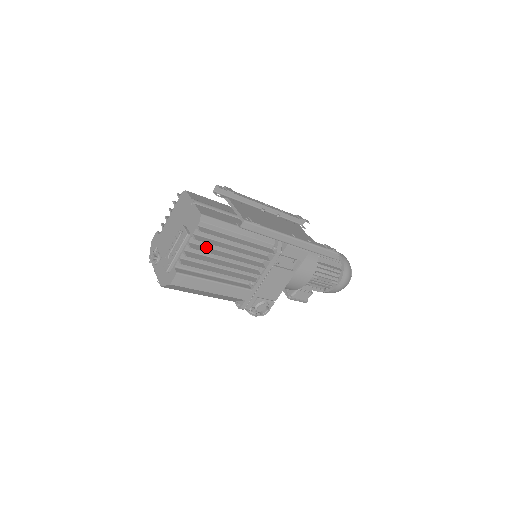
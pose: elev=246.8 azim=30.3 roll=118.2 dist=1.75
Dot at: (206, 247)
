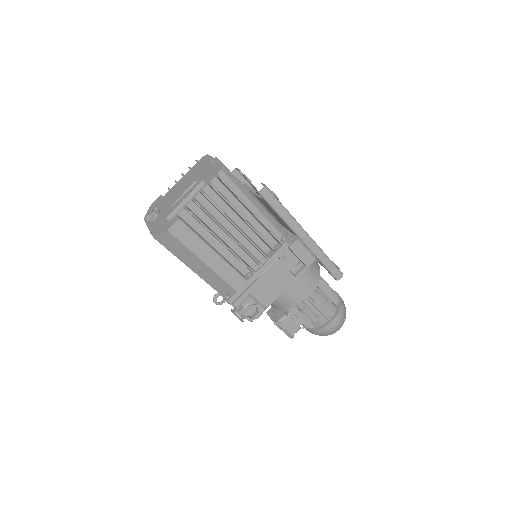
Dot at: (217, 205)
